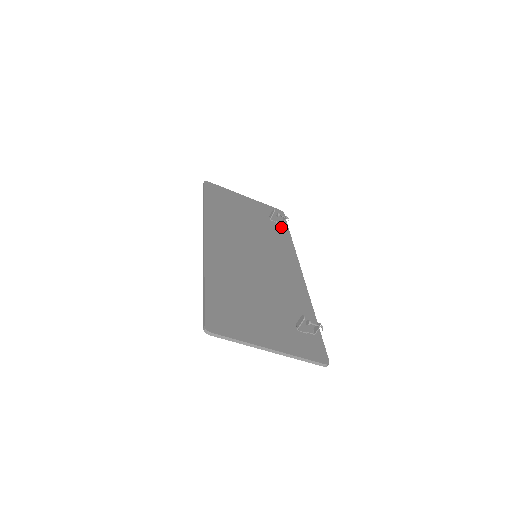
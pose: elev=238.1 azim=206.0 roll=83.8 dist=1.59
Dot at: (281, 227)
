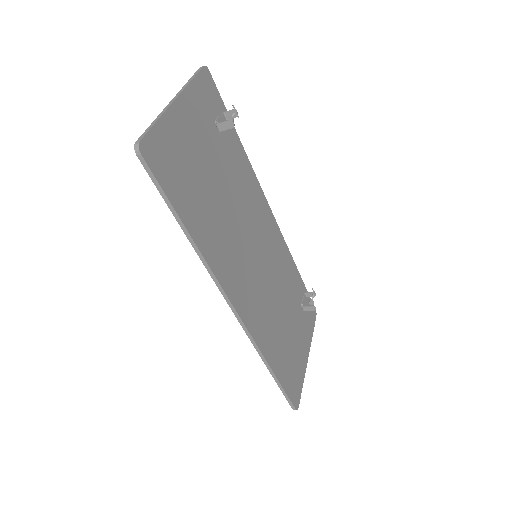
Dot at: (230, 134)
